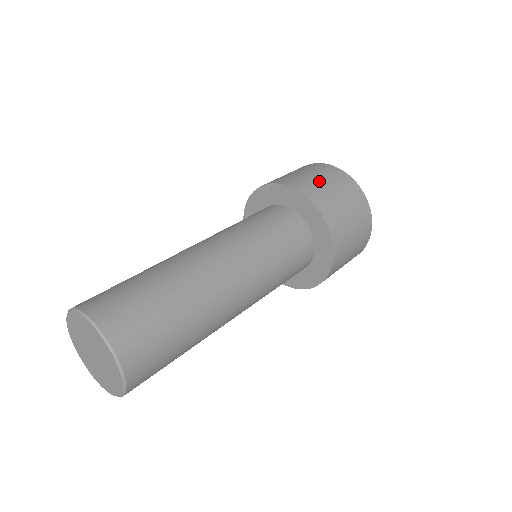
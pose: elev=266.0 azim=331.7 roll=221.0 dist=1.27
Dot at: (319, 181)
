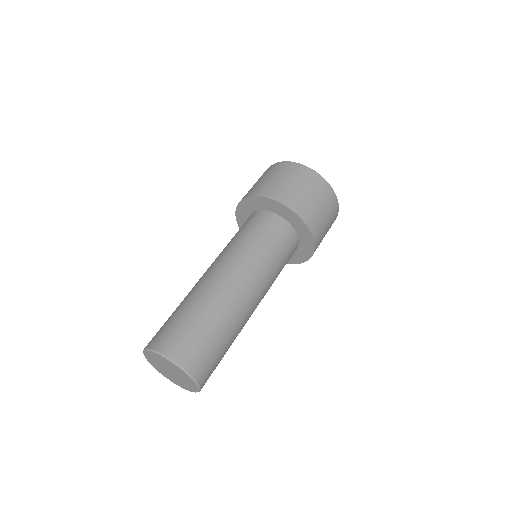
Dot at: (288, 184)
